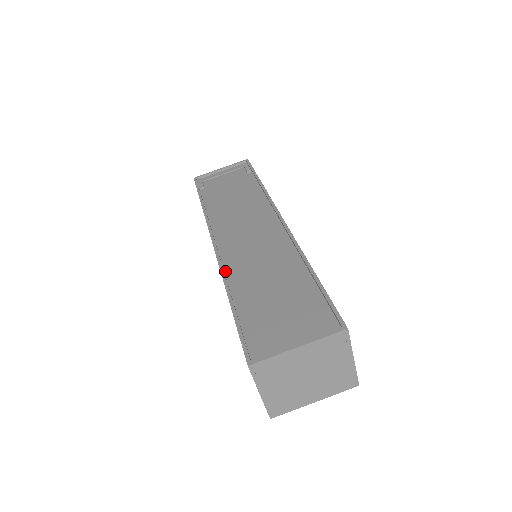
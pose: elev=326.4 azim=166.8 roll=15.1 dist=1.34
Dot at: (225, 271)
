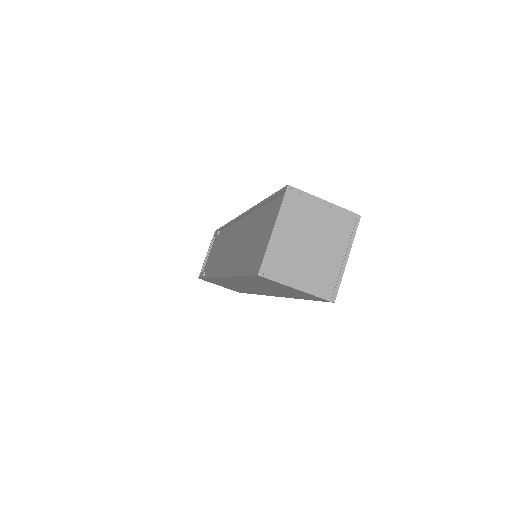
Dot at: occluded
